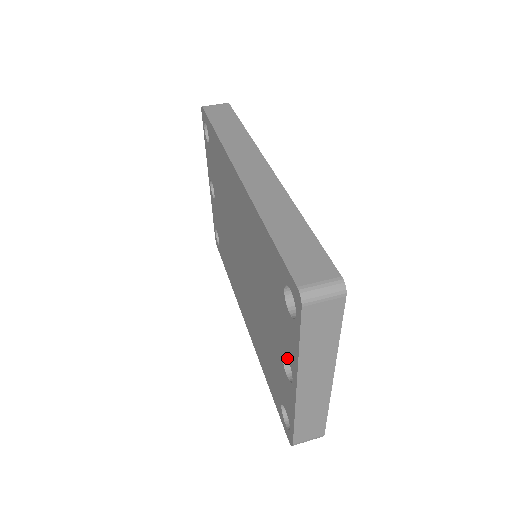
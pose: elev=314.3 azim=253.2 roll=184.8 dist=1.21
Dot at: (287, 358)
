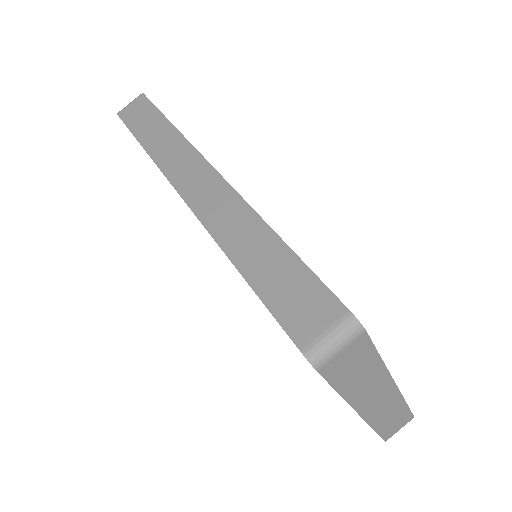
Dot at: occluded
